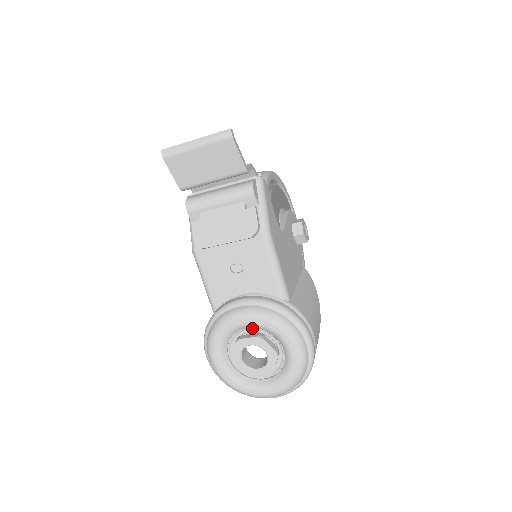
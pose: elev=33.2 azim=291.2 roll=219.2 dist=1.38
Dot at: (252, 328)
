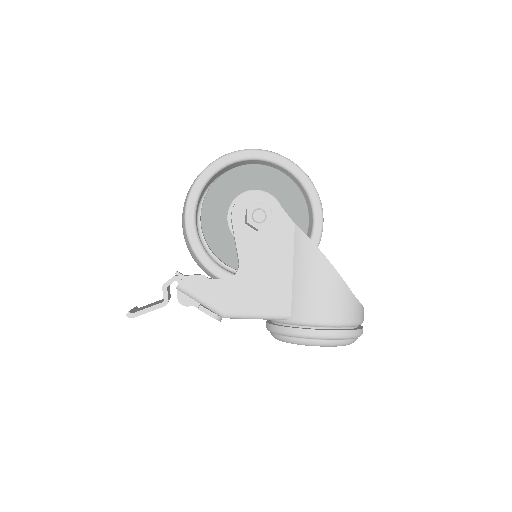
Dot at: occluded
